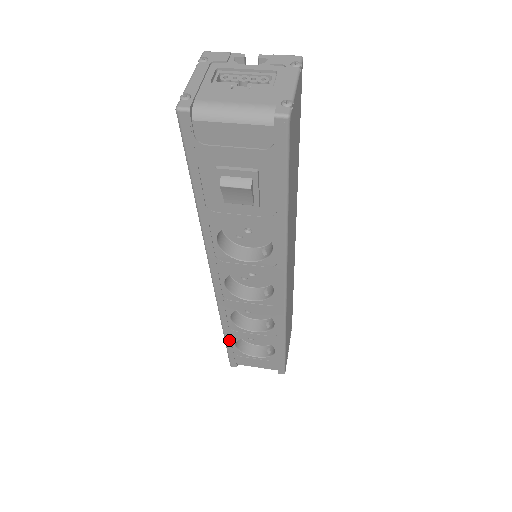
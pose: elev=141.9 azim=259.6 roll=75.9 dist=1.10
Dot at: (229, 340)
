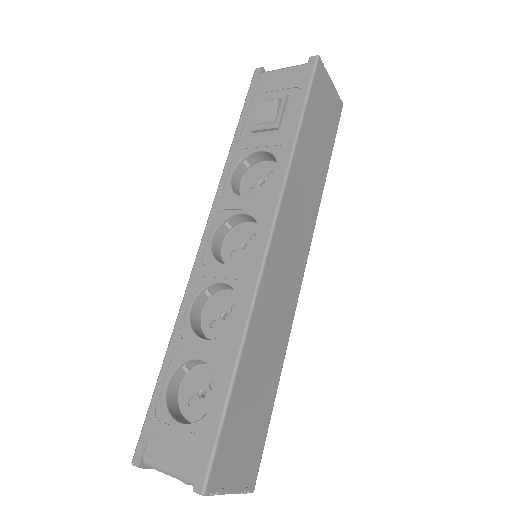
Dot at: (166, 367)
